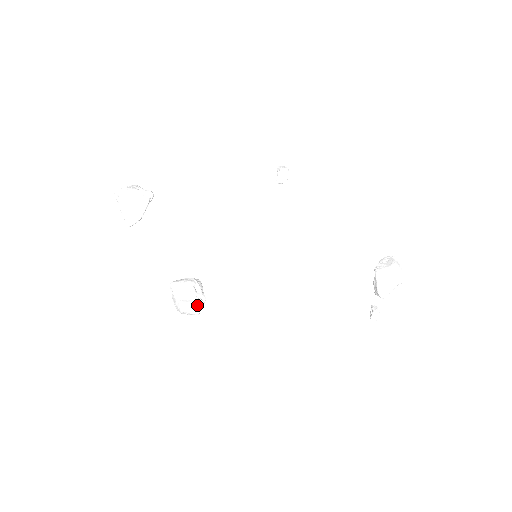
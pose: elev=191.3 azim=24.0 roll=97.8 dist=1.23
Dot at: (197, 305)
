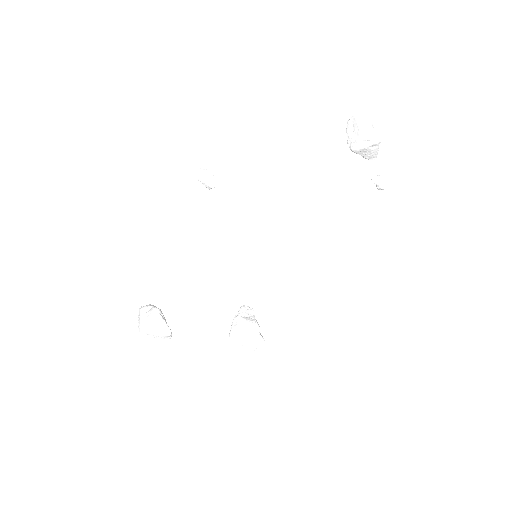
Dot at: (258, 339)
